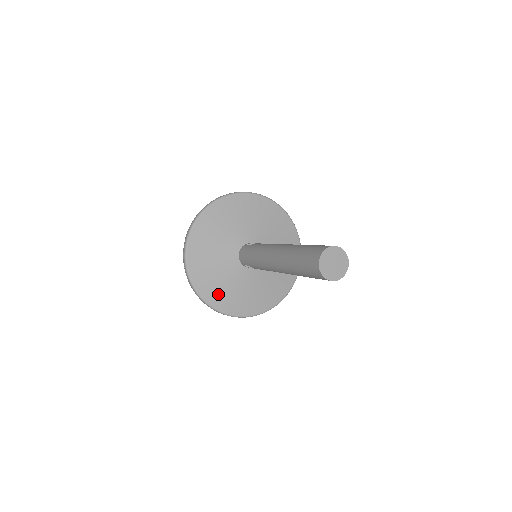
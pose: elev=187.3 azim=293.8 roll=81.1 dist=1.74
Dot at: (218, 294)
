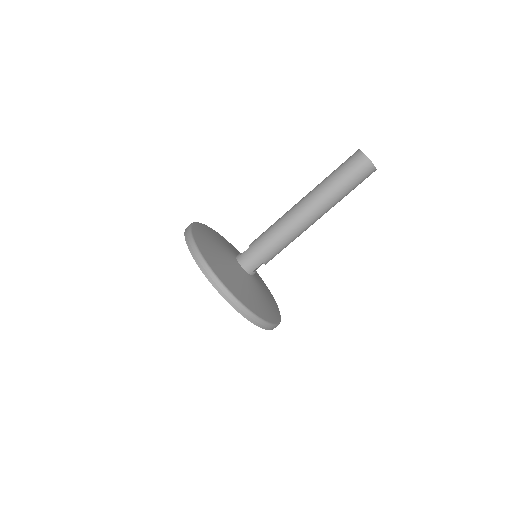
Dot at: (260, 308)
